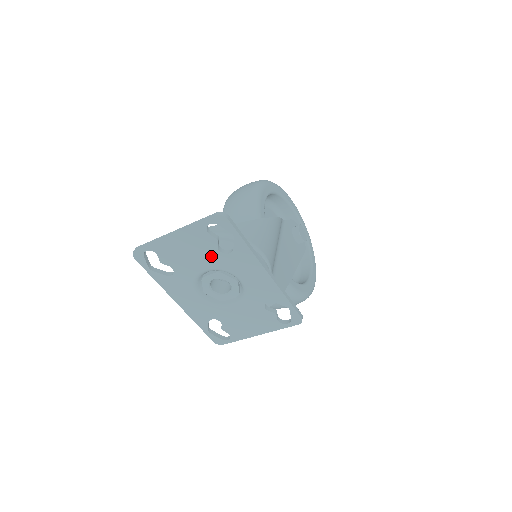
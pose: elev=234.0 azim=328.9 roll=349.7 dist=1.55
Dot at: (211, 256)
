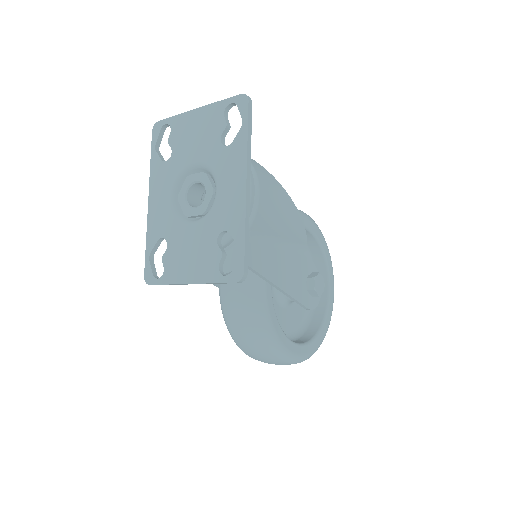
Dot at: (210, 145)
